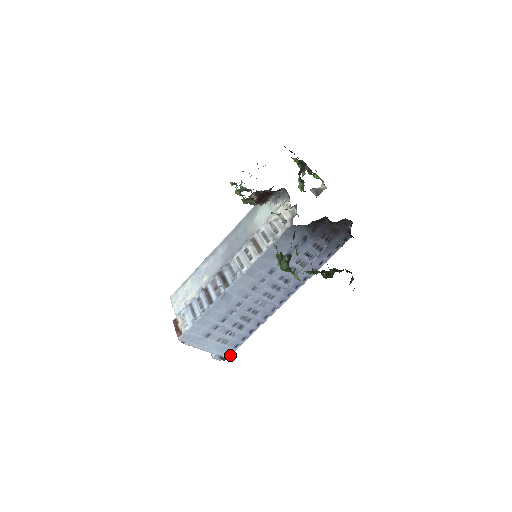
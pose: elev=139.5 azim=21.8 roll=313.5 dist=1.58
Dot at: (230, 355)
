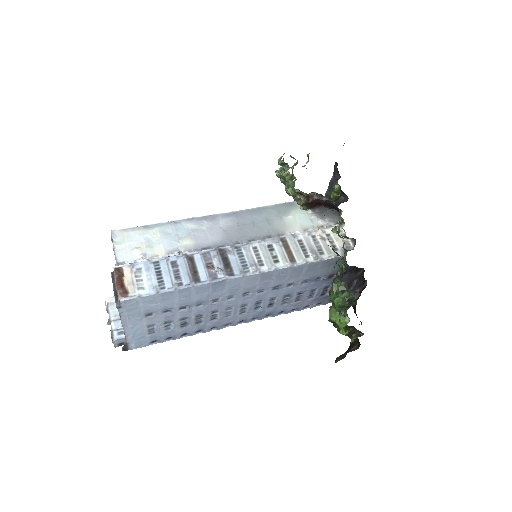
Dot at: (136, 348)
